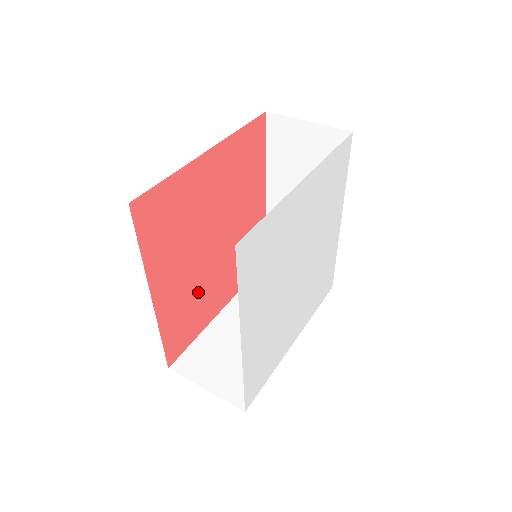
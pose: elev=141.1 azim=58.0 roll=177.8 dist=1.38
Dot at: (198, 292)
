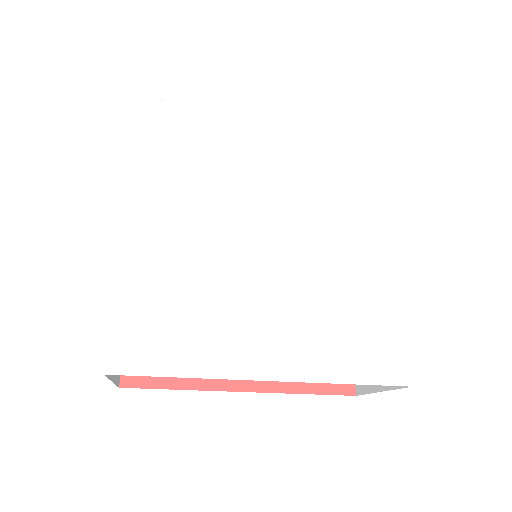
Dot at: occluded
